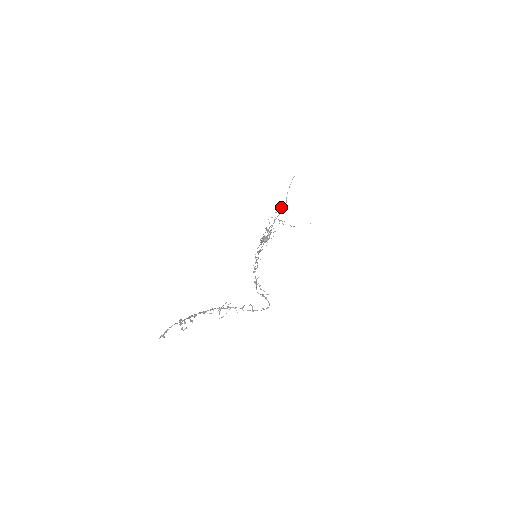
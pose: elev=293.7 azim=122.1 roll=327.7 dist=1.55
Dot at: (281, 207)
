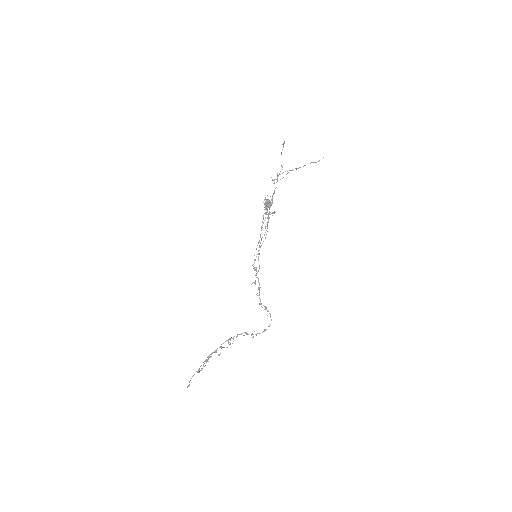
Dot at: (277, 177)
